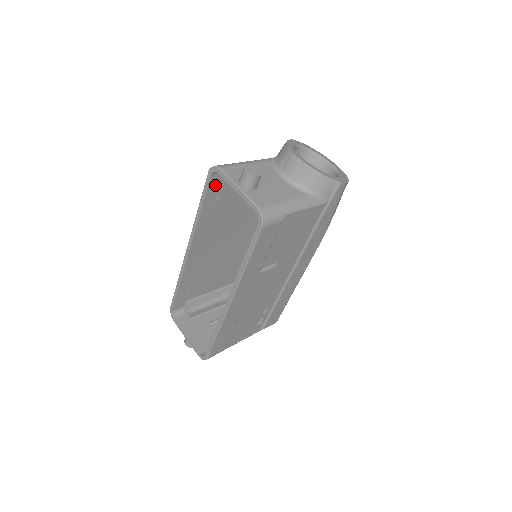
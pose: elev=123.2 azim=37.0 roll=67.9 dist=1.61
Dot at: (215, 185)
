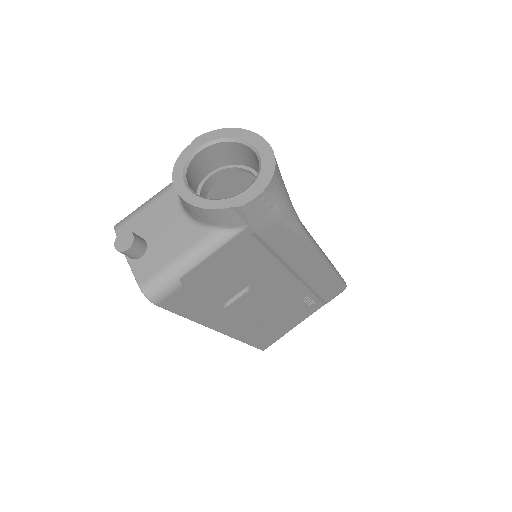
Dot at: occluded
